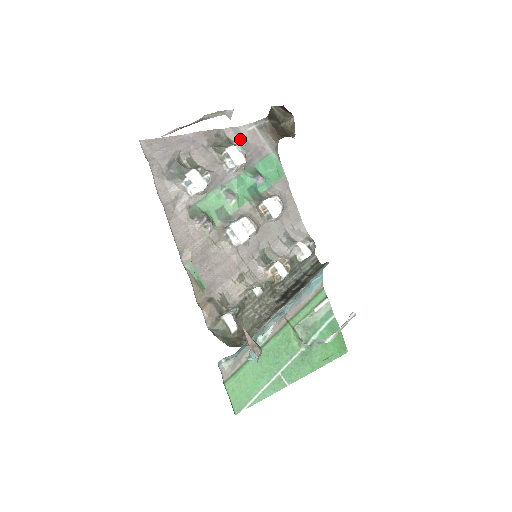
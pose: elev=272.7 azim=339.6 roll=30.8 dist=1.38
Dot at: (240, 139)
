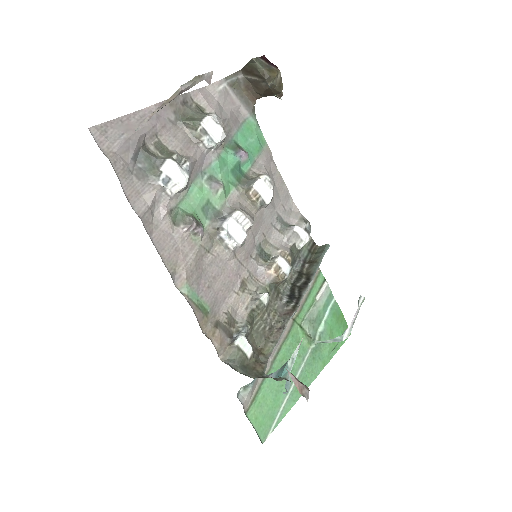
Dot at: (212, 104)
